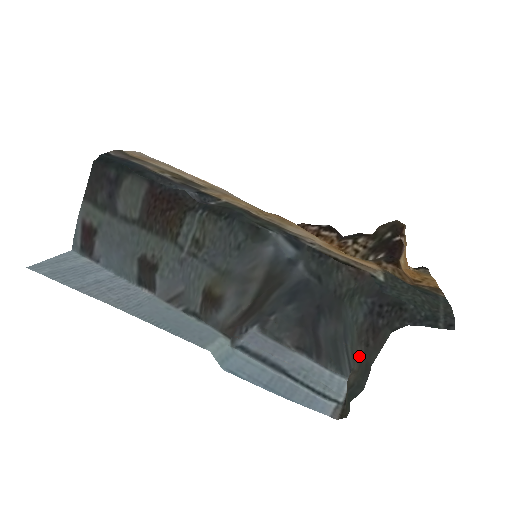
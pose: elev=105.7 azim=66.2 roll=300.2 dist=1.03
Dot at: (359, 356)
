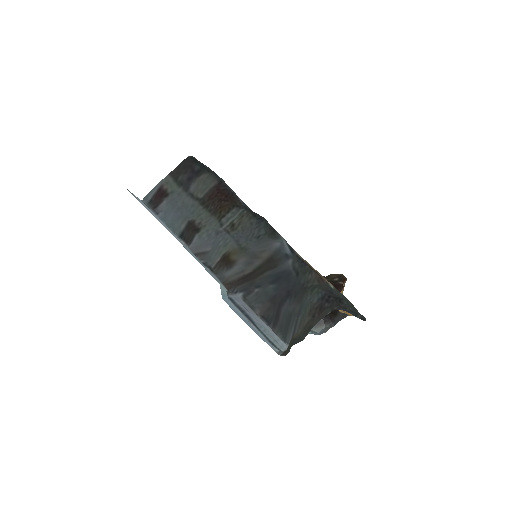
Dot at: (305, 324)
